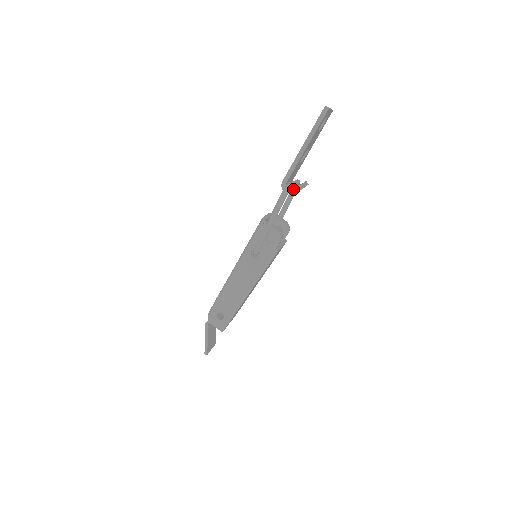
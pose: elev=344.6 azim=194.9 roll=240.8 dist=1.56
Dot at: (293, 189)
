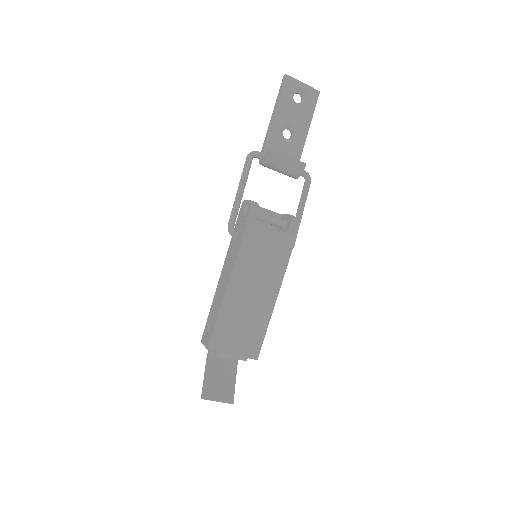
Dot at: (265, 156)
